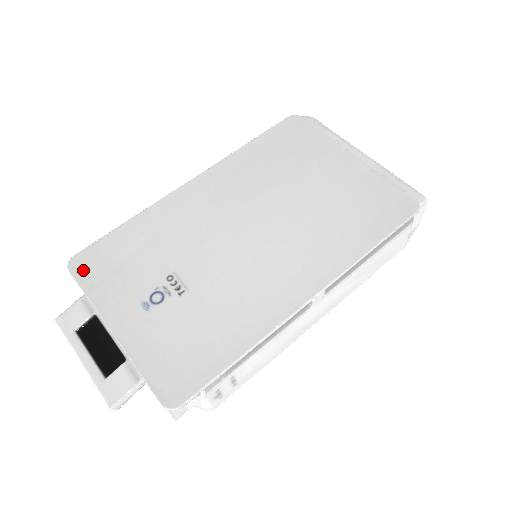
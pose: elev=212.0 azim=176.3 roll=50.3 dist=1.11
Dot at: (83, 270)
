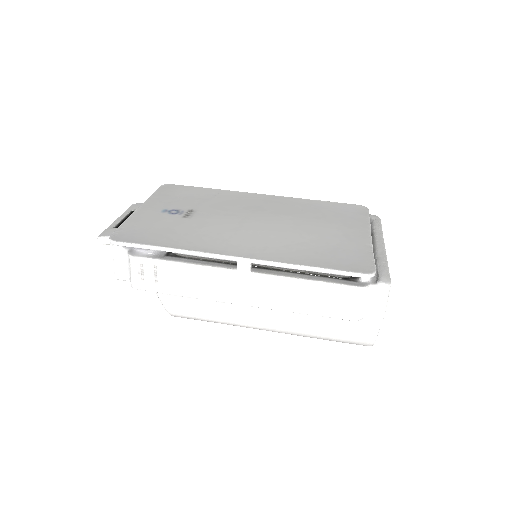
Dot at: (165, 189)
